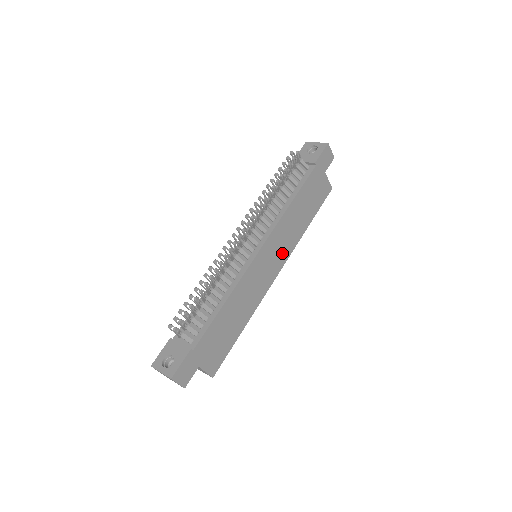
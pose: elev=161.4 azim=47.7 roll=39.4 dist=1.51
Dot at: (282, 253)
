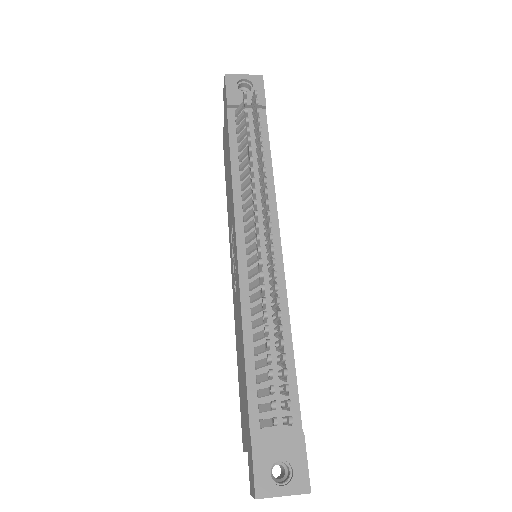
Dot at: occluded
